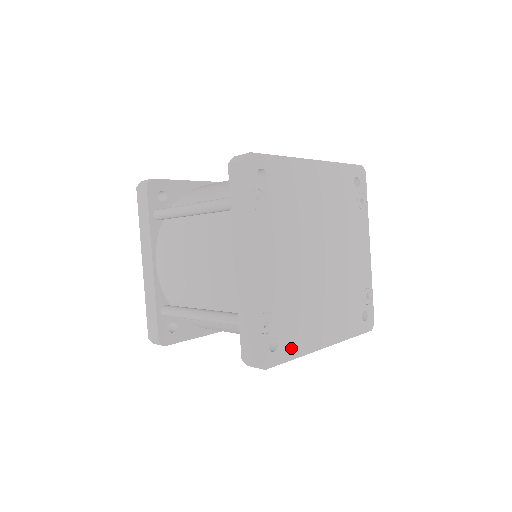
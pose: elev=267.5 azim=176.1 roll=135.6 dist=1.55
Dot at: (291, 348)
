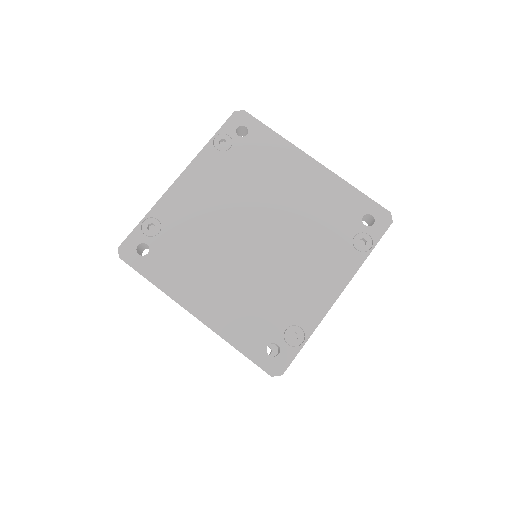
Dot at: (157, 271)
